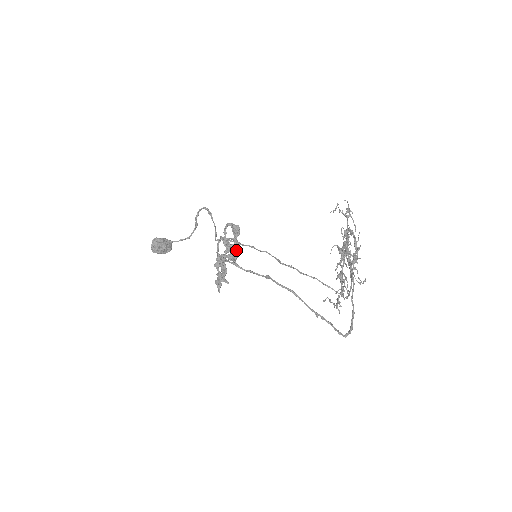
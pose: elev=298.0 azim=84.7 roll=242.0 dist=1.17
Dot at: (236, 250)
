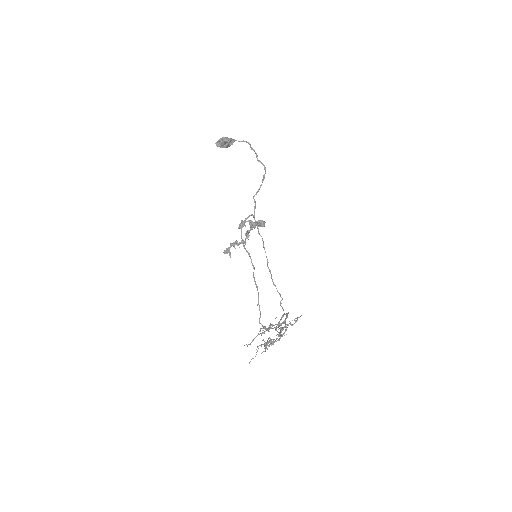
Dot at: occluded
